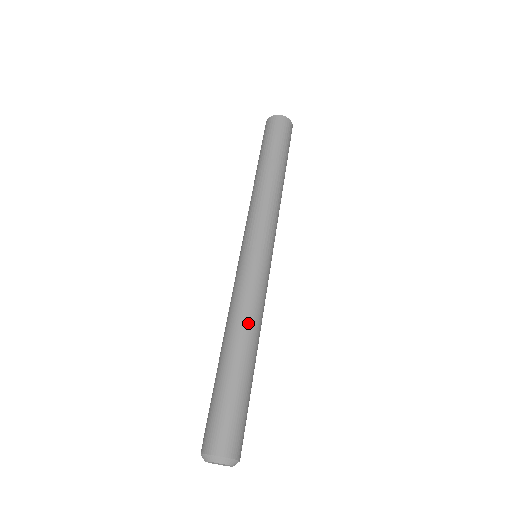
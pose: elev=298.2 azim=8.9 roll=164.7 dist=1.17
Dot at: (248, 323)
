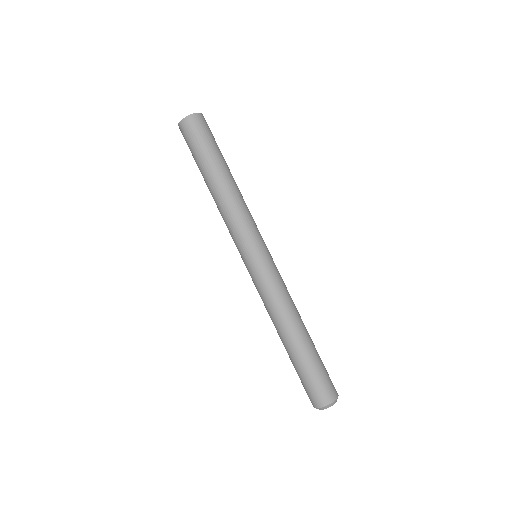
Dot at: (283, 317)
